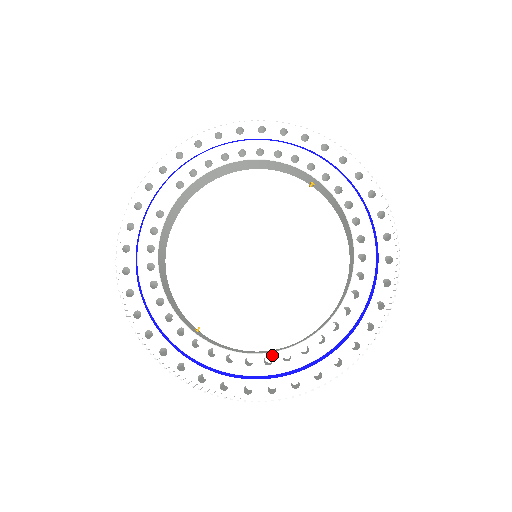
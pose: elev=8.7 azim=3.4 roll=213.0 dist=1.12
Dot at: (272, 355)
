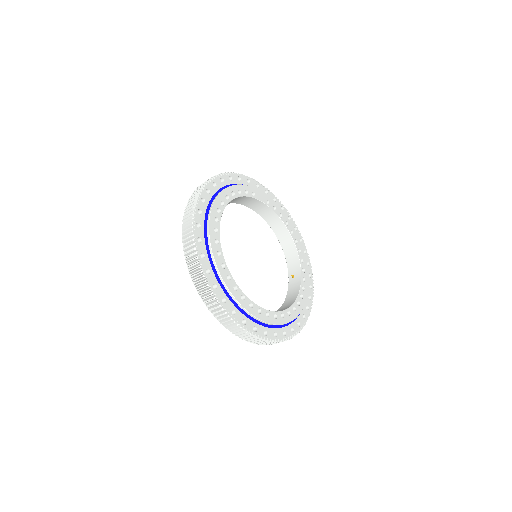
Dot at: (232, 279)
